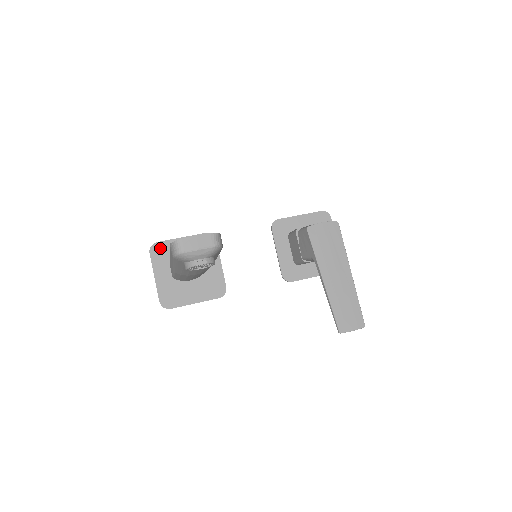
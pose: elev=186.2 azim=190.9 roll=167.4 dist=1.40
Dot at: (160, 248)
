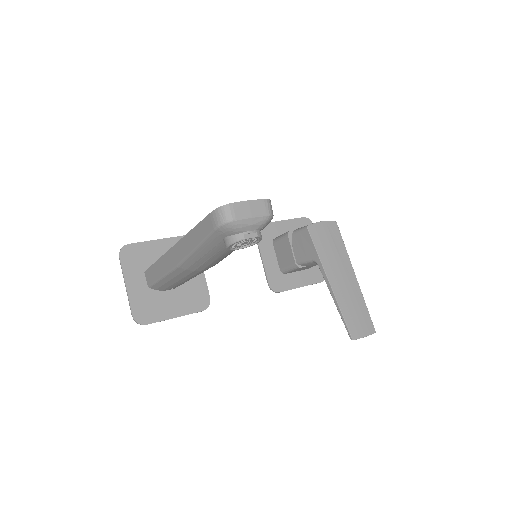
Dot at: (132, 251)
